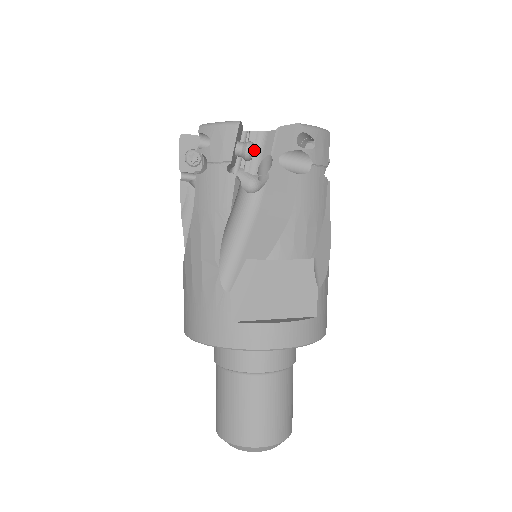
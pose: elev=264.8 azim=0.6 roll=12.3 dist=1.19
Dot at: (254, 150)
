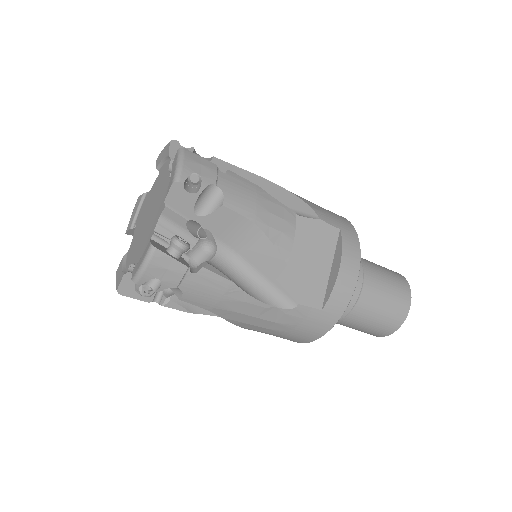
Dot at: (174, 234)
